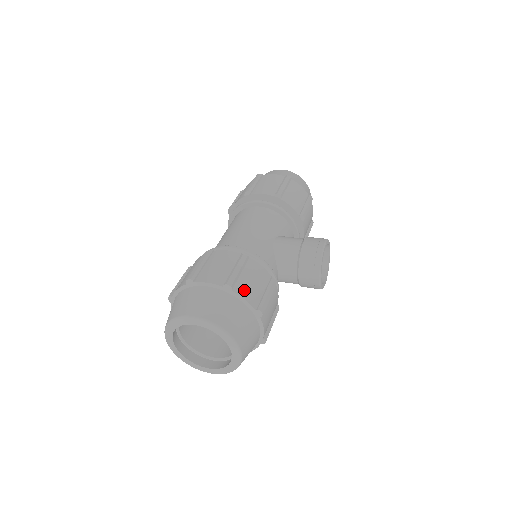
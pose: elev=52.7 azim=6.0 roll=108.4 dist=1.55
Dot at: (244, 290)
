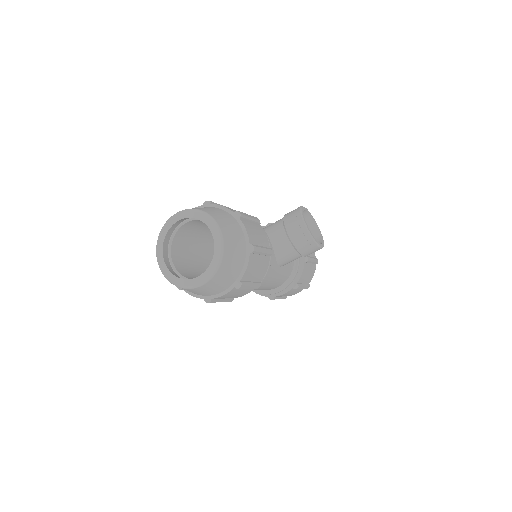
Dot at: occluded
